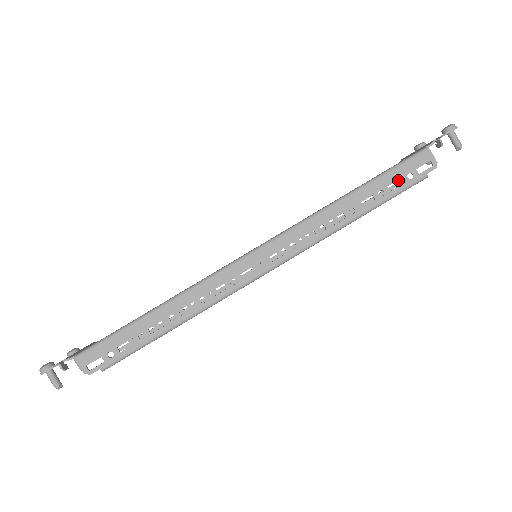
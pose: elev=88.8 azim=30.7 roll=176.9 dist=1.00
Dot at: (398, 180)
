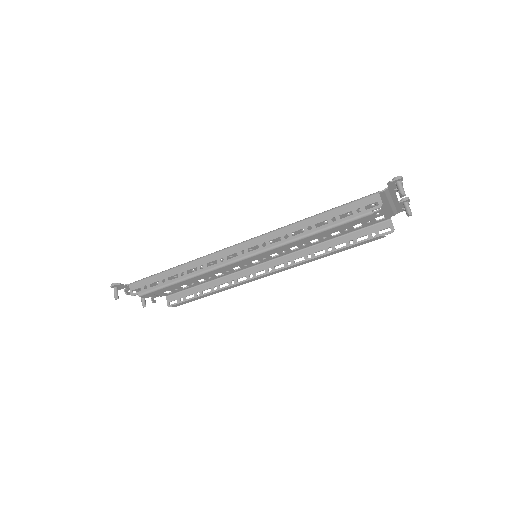
Dot at: (392, 229)
